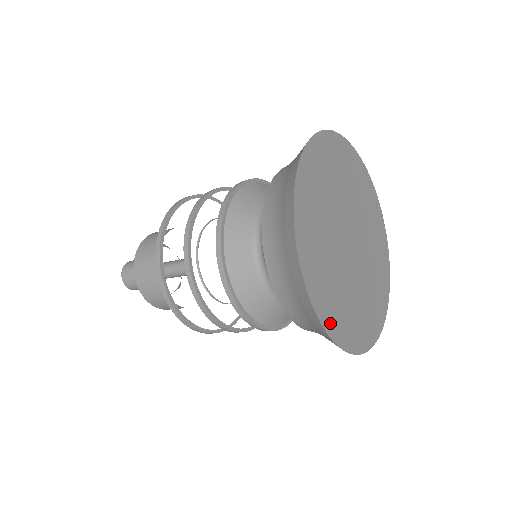
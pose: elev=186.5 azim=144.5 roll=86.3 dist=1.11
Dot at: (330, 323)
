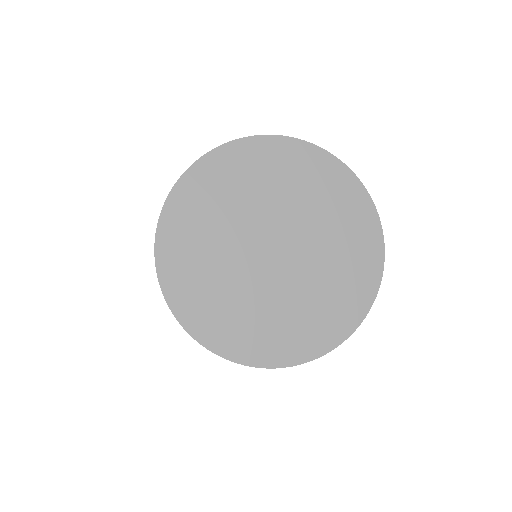
Dot at: (192, 319)
